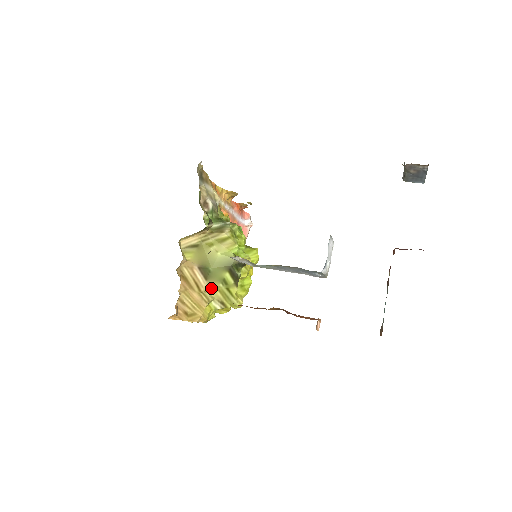
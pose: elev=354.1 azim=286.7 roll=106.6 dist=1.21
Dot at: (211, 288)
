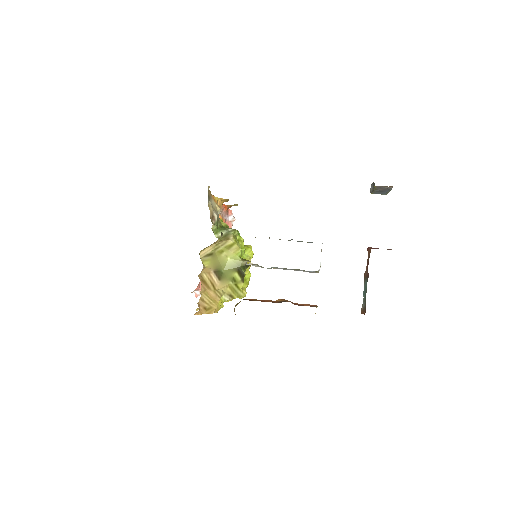
Dot at: (223, 286)
